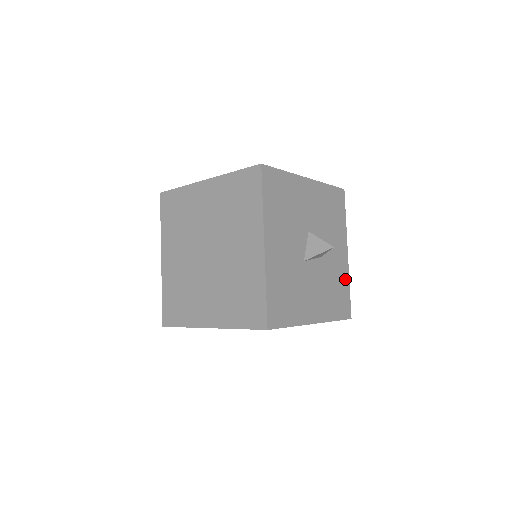
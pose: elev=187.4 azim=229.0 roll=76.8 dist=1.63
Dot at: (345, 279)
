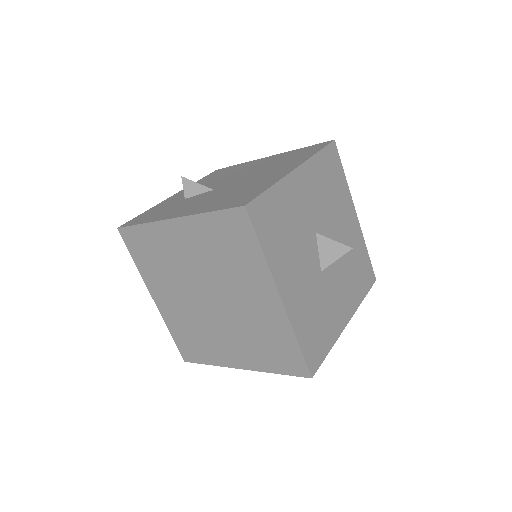
Dot at: (361, 245)
